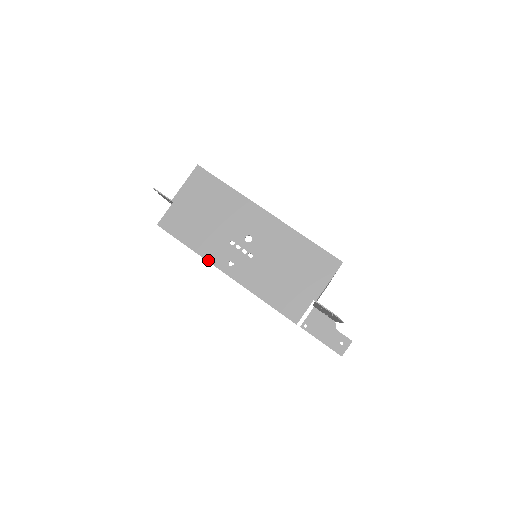
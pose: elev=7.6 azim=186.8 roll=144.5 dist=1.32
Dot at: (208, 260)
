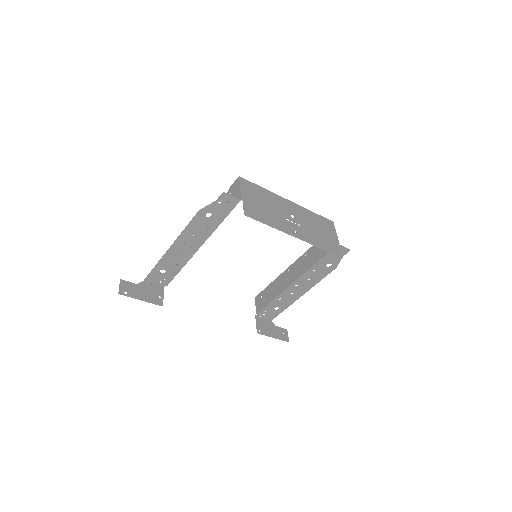
Dot at: (285, 231)
